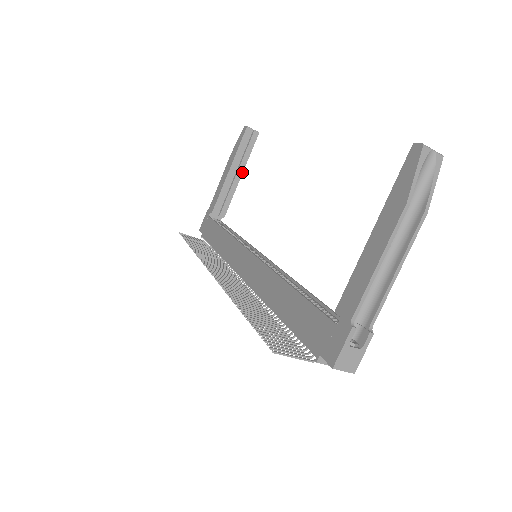
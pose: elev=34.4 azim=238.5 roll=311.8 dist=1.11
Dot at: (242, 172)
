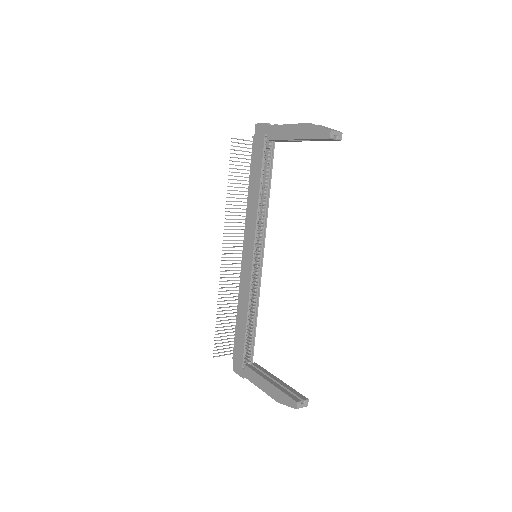
Dot at: occluded
